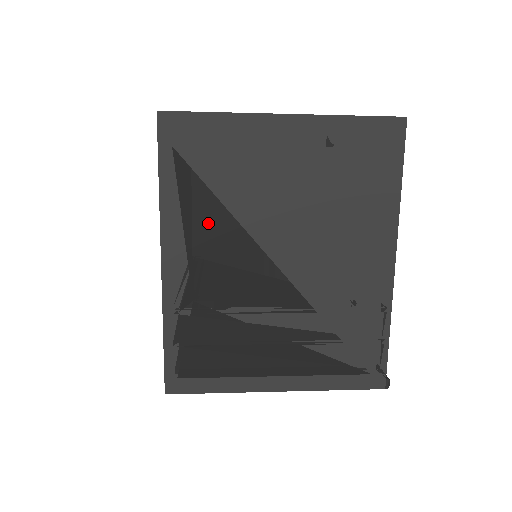
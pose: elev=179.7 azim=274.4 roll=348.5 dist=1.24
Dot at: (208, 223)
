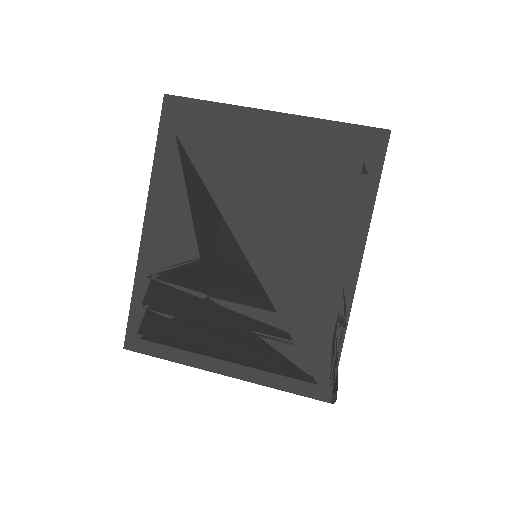
Dot at: (189, 199)
